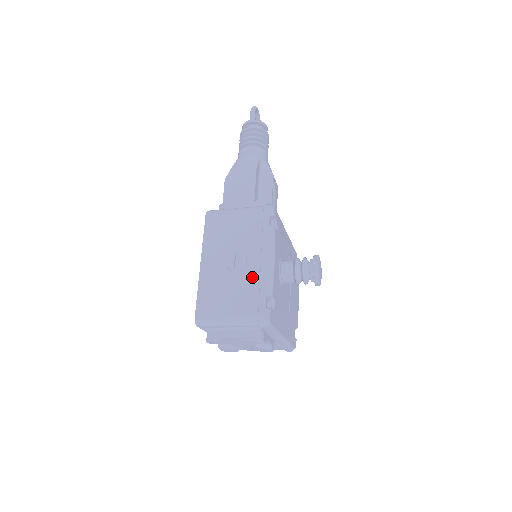
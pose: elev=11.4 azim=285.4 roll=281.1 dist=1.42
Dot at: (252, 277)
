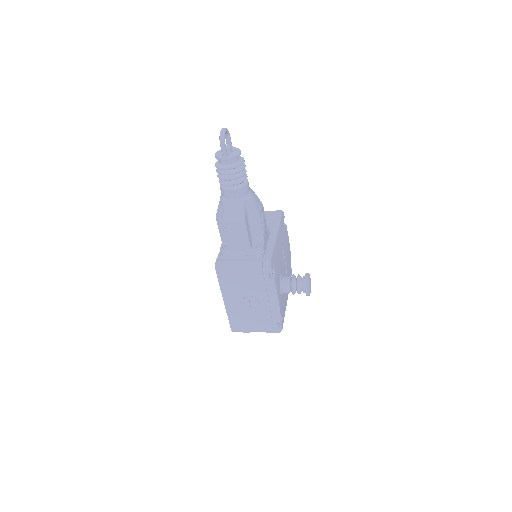
Dot at: (265, 311)
